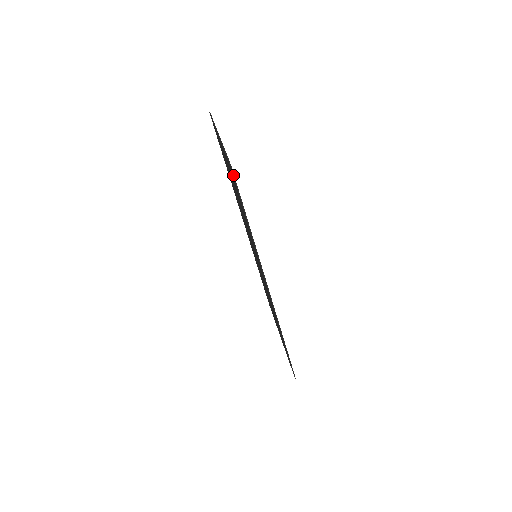
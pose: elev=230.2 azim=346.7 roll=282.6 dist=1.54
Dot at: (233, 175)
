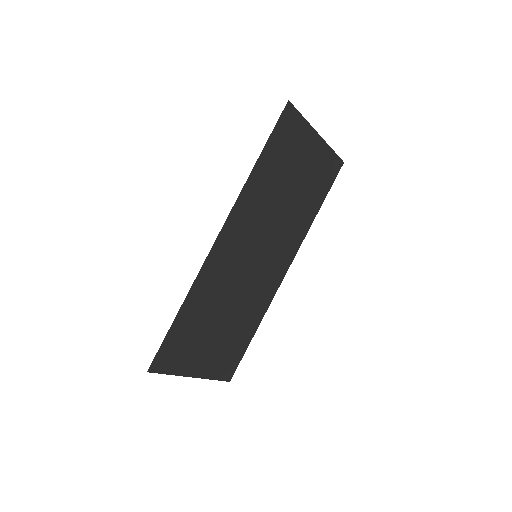
Dot at: (284, 108)
